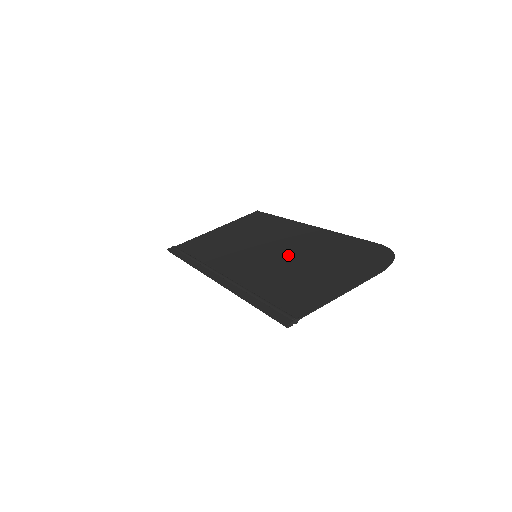
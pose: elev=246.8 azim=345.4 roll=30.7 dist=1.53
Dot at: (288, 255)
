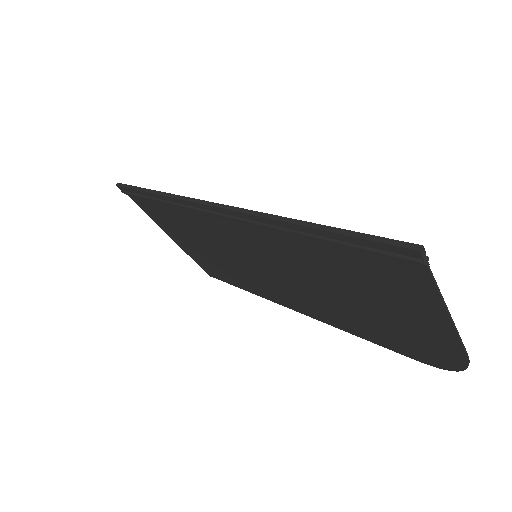
Dot at: (305, 282)
